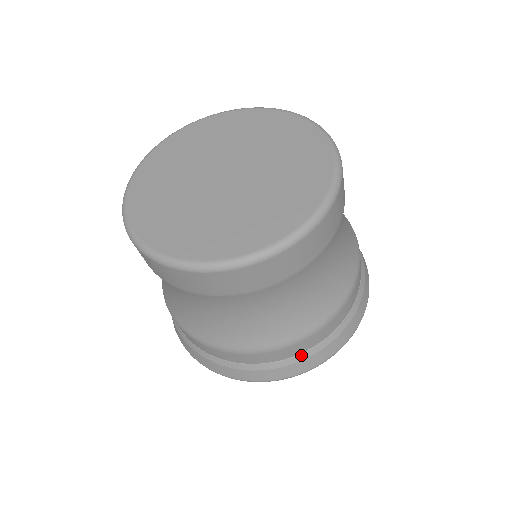
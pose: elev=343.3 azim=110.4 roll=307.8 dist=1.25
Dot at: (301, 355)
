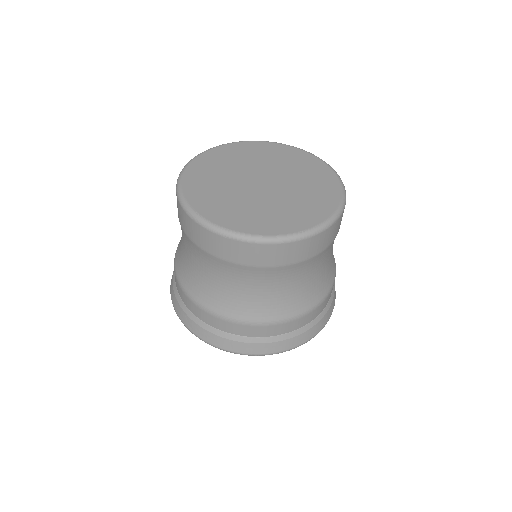
Dot at: (292, 333)
